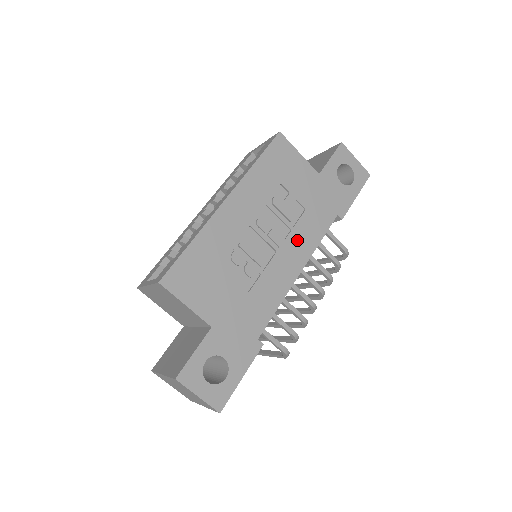
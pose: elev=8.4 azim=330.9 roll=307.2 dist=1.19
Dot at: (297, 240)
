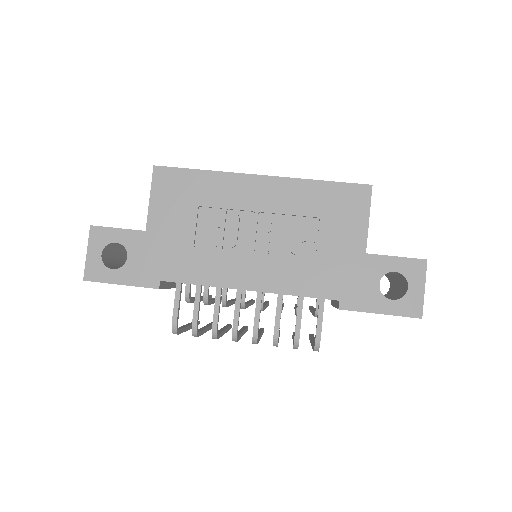
Dot at: (277, 268)
